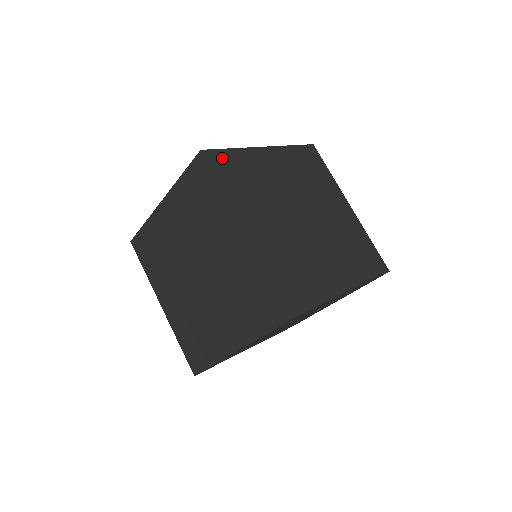
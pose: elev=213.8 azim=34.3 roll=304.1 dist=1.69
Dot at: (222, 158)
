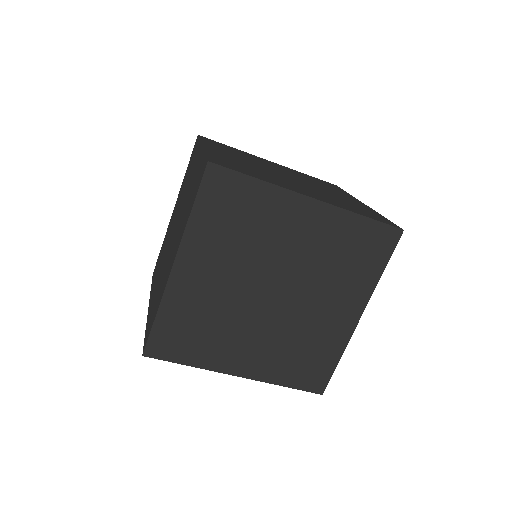
Dot at: (216, 142)
